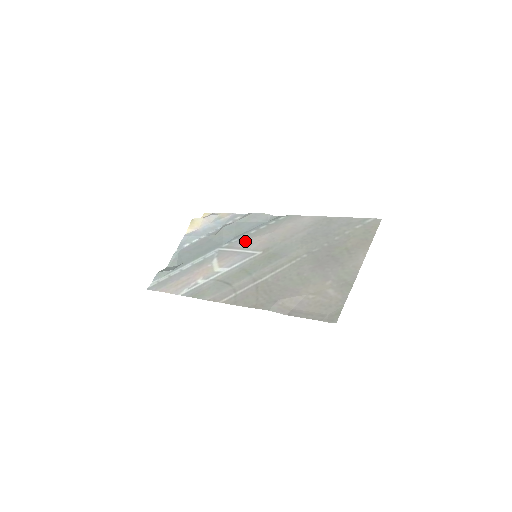
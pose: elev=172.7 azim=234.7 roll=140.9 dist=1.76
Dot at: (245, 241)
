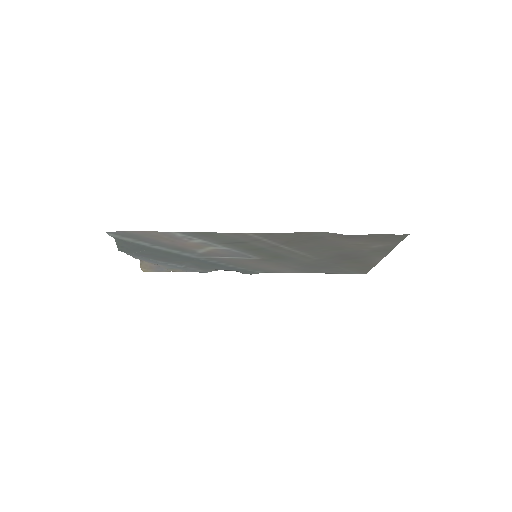
Dot at: (229, 261)
